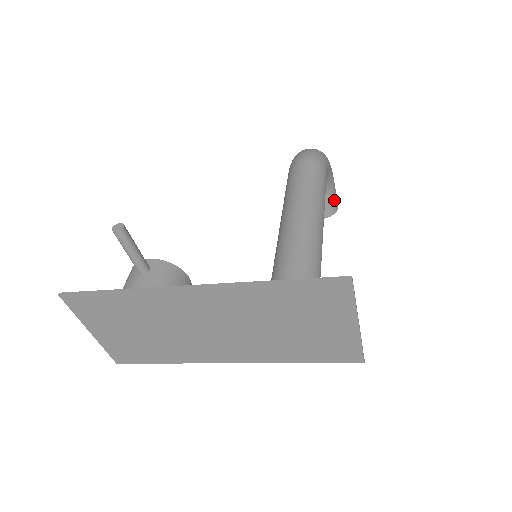
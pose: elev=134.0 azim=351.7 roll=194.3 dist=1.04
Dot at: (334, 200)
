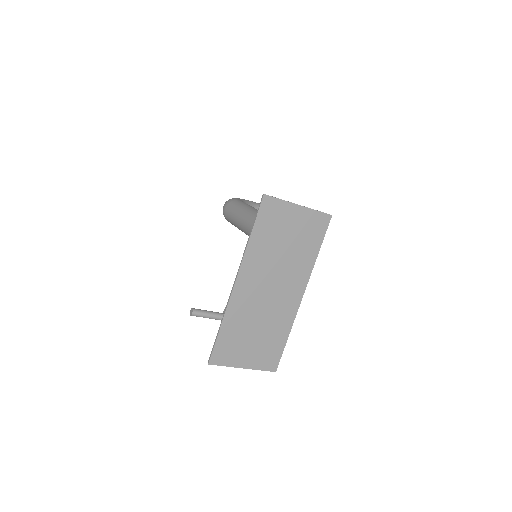
Dot at: occluded
